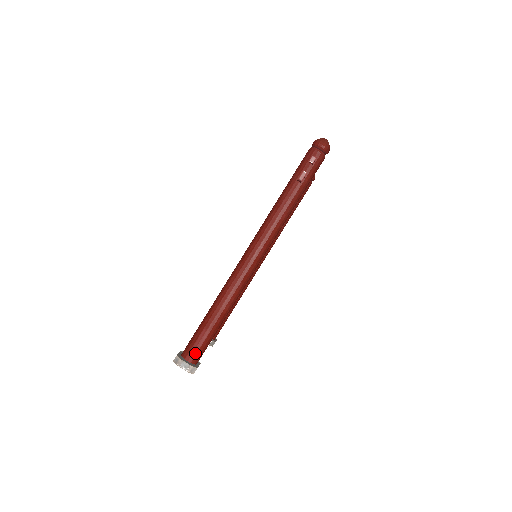
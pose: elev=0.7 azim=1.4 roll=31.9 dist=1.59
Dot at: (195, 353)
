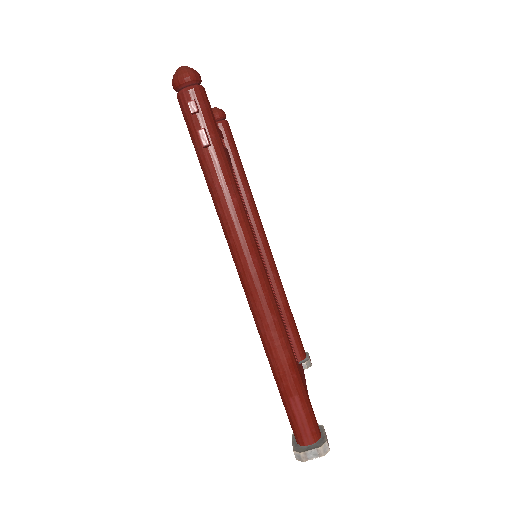
Dot at: (308, 430)
